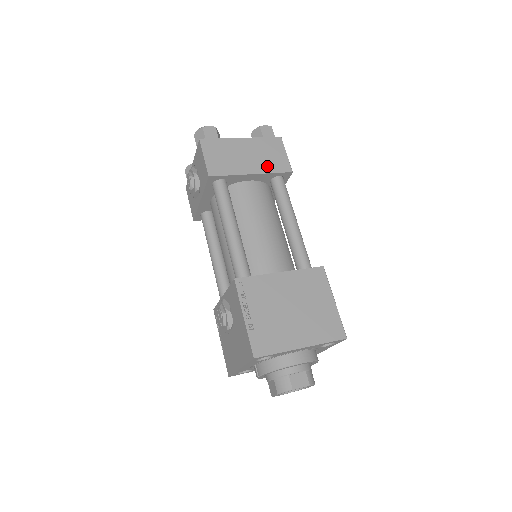
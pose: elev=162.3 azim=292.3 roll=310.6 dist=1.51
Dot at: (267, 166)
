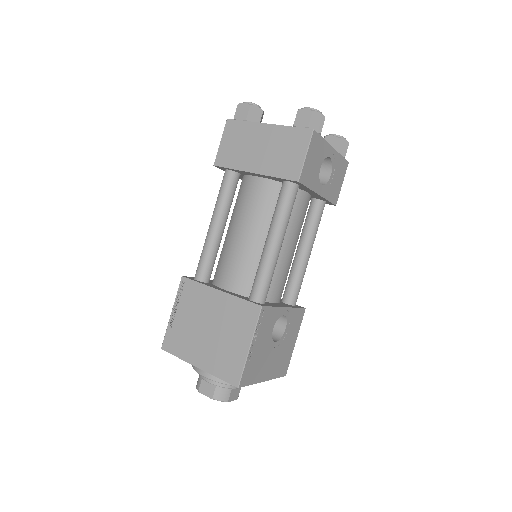
Dot at: (274, 166)
